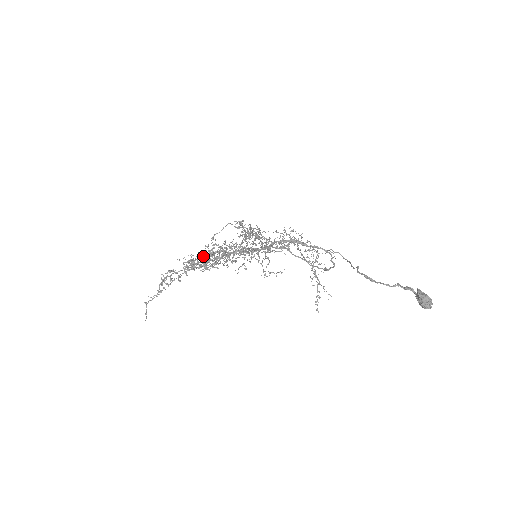
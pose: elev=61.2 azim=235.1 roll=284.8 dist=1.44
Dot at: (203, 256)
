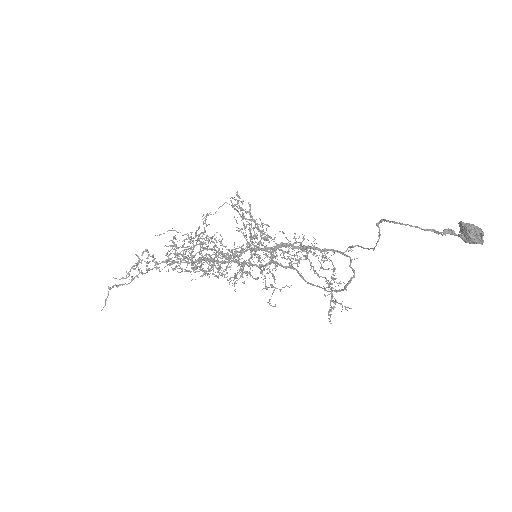
Dot at: (190, 239)
